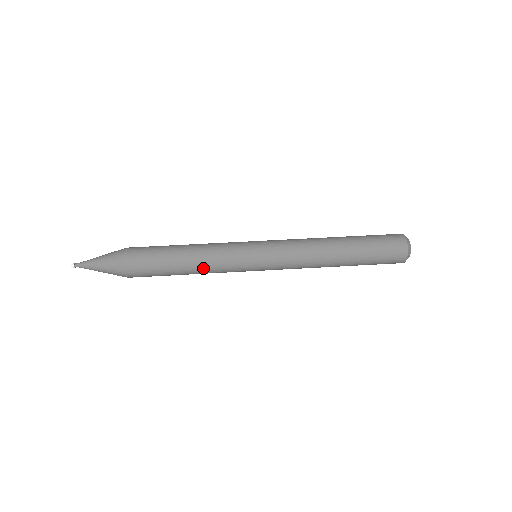
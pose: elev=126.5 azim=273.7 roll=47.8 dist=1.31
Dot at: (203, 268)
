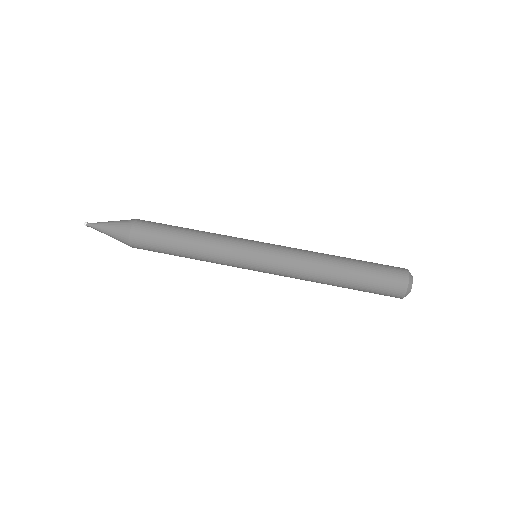
Dot at: (202, 255)
